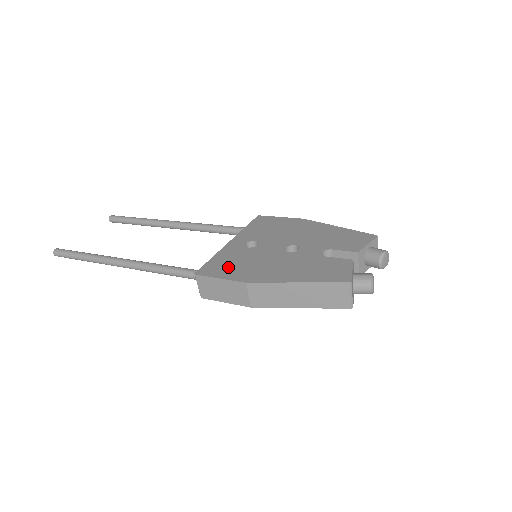
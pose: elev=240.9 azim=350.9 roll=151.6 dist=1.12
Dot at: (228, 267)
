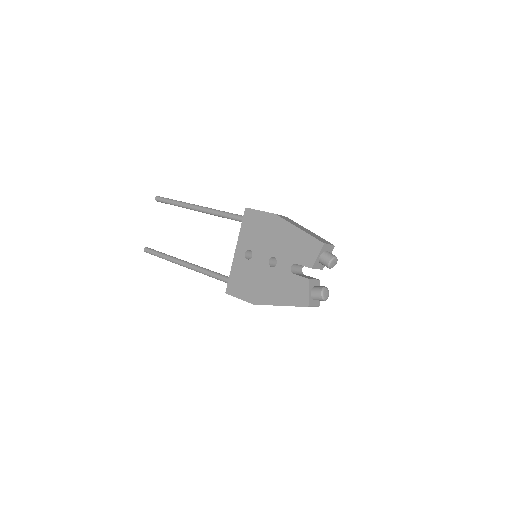
Dot at: (241, 286)
